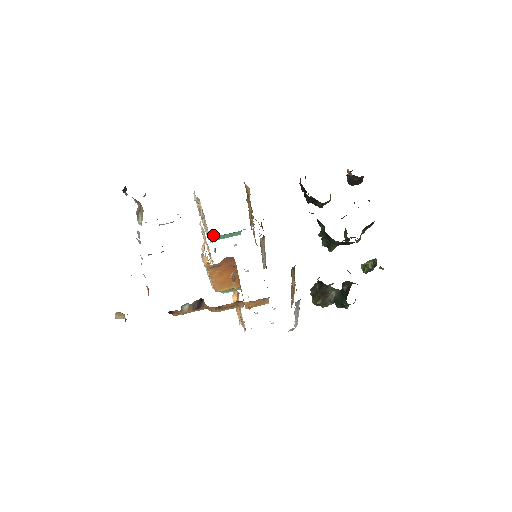
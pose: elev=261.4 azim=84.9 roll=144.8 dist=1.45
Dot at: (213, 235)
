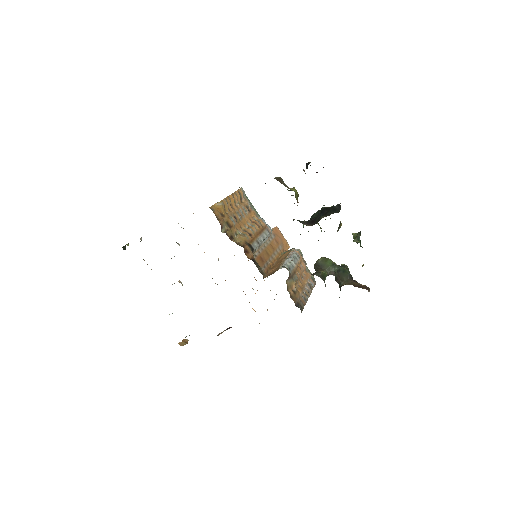
Dot at: occluded
